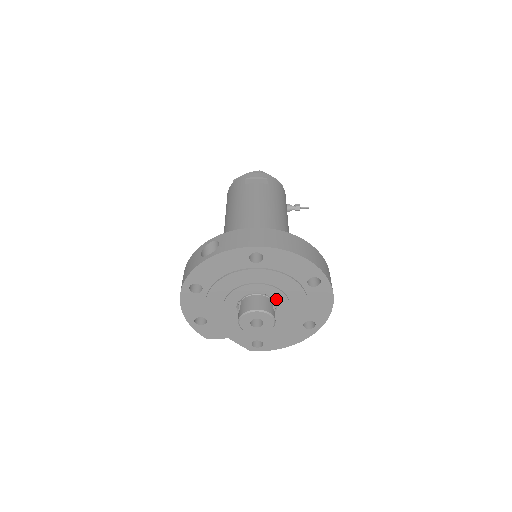
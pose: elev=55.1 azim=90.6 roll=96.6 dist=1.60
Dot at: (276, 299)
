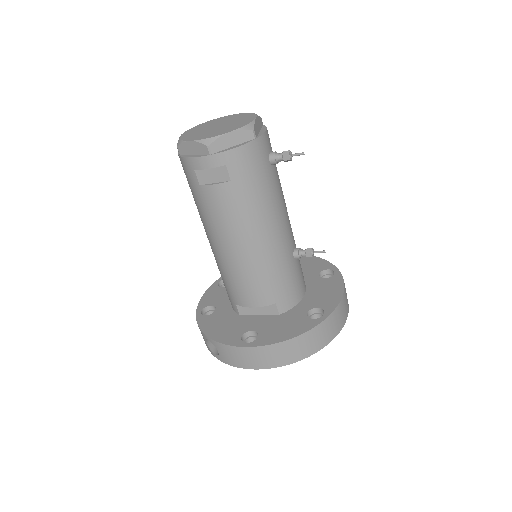
Dot at: occluded
